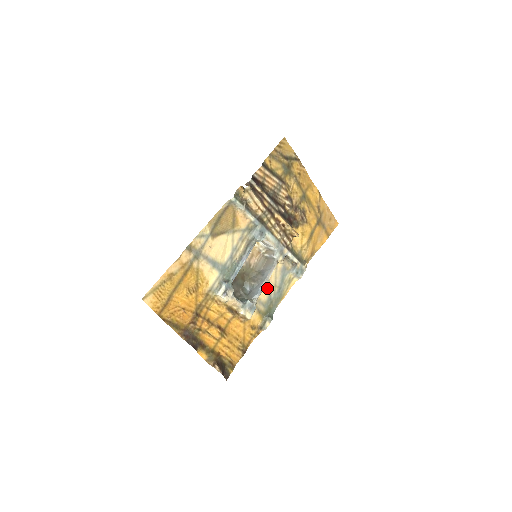
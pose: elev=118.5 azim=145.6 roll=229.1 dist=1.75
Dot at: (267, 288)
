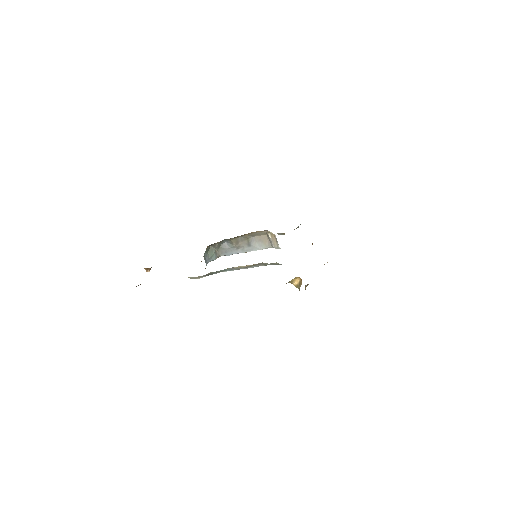
Dot at: occluded
